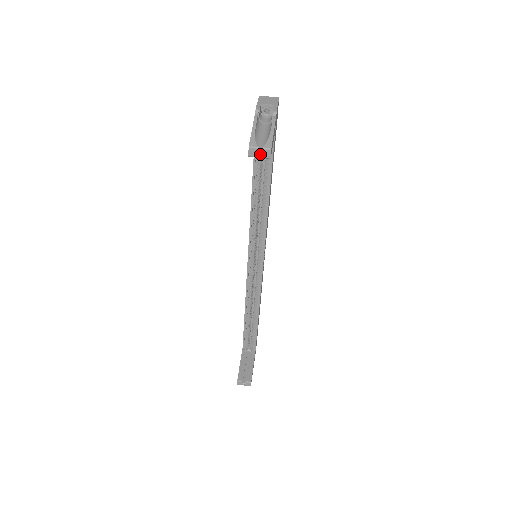
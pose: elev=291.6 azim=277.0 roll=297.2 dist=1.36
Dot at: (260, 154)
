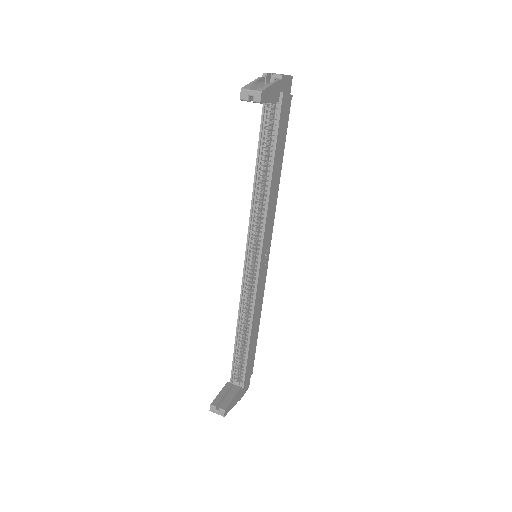
Dot at: (267, 129)
